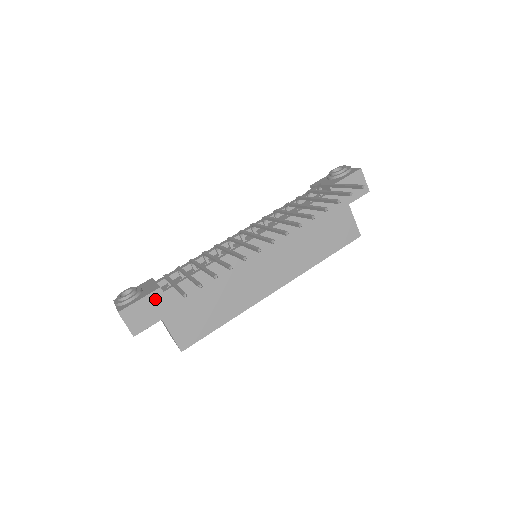
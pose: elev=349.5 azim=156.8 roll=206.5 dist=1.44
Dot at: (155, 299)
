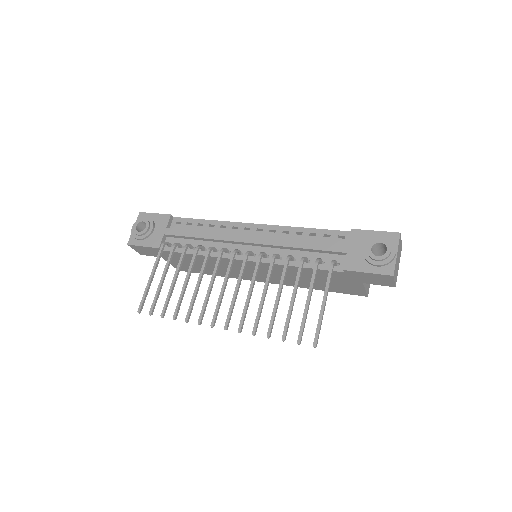
Dot at: (155, 250)
